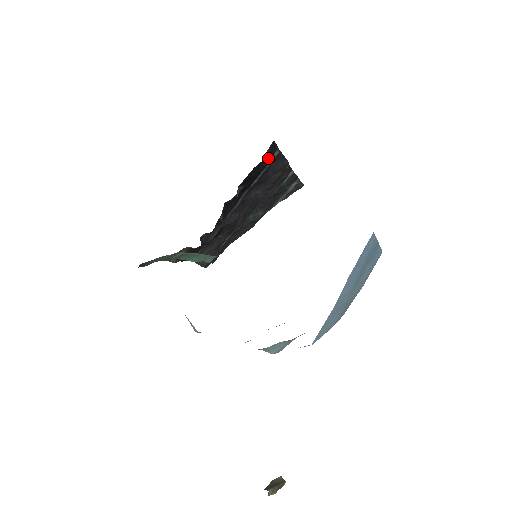
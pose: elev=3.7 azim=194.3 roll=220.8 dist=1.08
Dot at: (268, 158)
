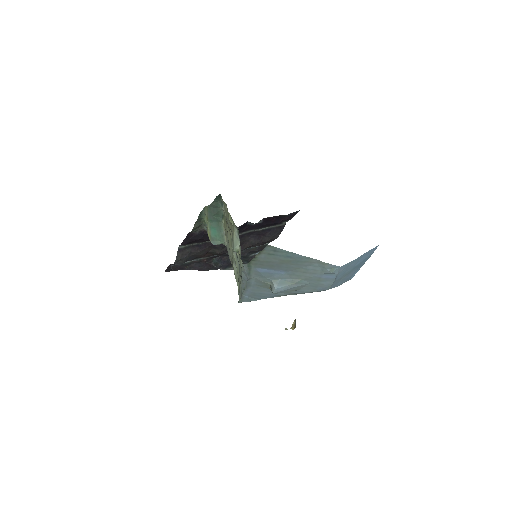
Dot at: (286, 218)
